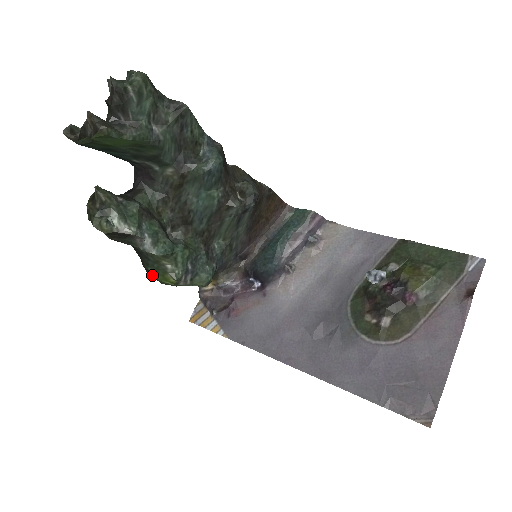
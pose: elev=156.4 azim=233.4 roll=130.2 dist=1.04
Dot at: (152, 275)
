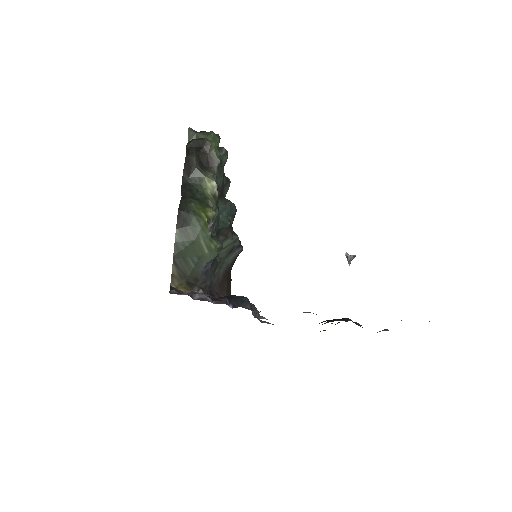
Dot at: (189, 206)
